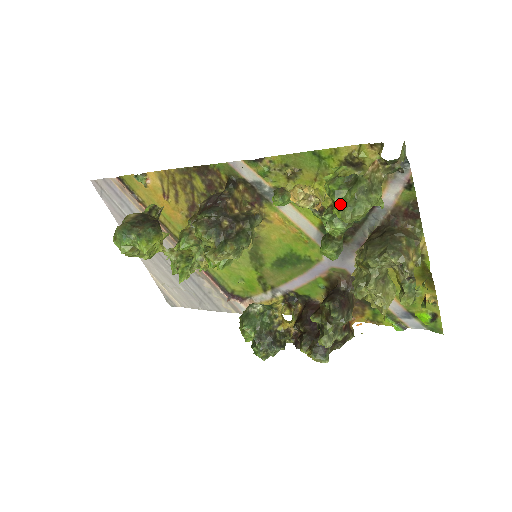
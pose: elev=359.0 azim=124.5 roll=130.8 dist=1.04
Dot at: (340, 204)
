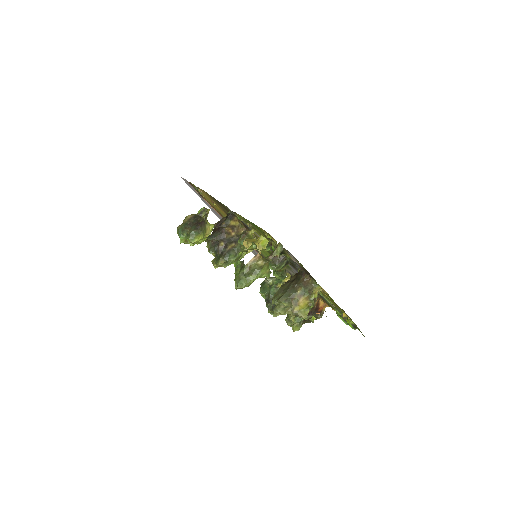
Dot at: (236, 277)
